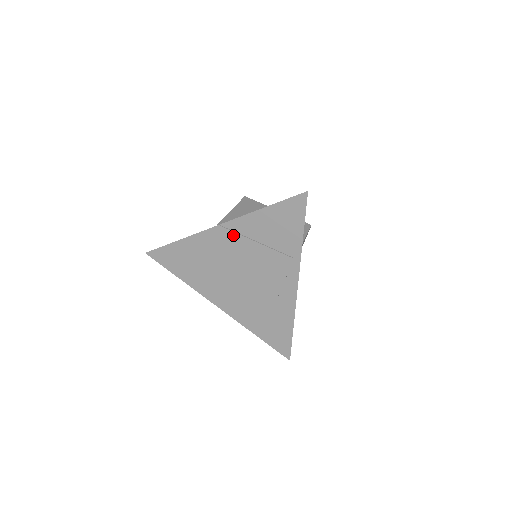
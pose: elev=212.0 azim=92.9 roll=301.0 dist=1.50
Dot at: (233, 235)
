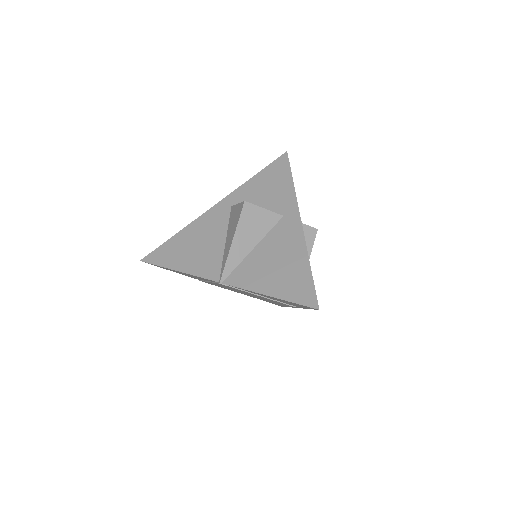
Dot at: occluded
